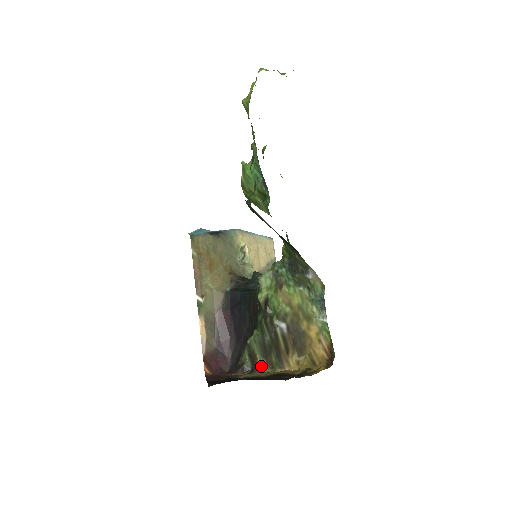
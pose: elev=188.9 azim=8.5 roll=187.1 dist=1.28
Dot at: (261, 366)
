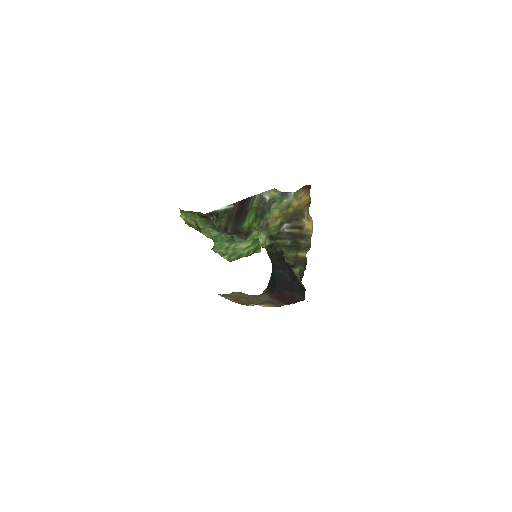
Dot at: (303, 253)
